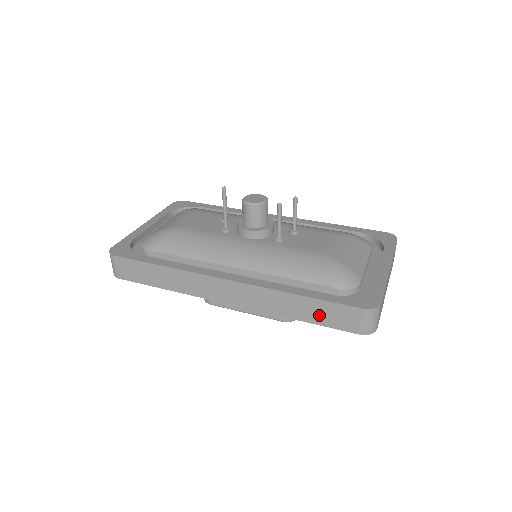
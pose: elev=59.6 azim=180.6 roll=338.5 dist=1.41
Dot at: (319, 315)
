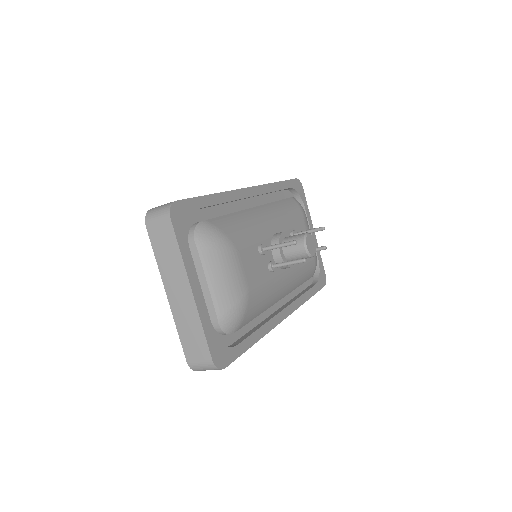
Dot at: occluded
